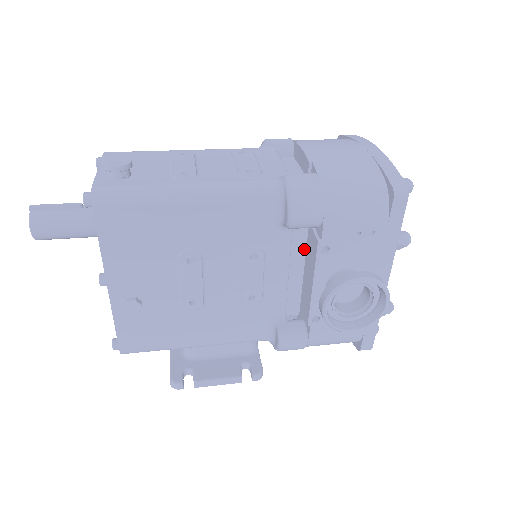
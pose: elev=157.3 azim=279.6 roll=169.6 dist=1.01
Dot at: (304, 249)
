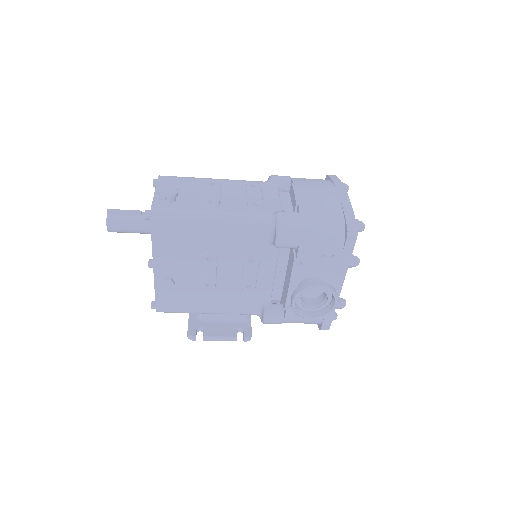
Dot at: (287, 259)
